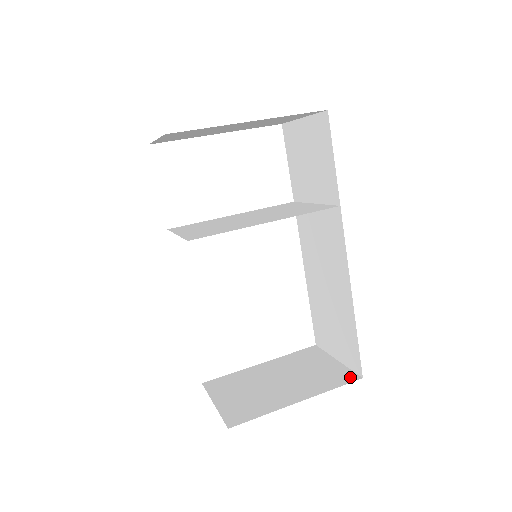
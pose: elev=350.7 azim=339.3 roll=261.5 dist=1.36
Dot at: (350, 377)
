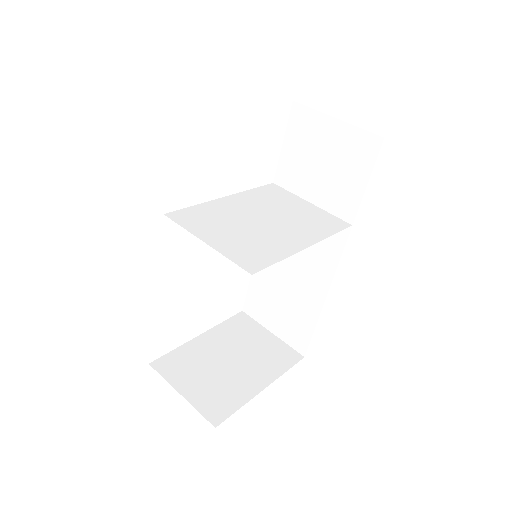
Dot at: (294, 356)
